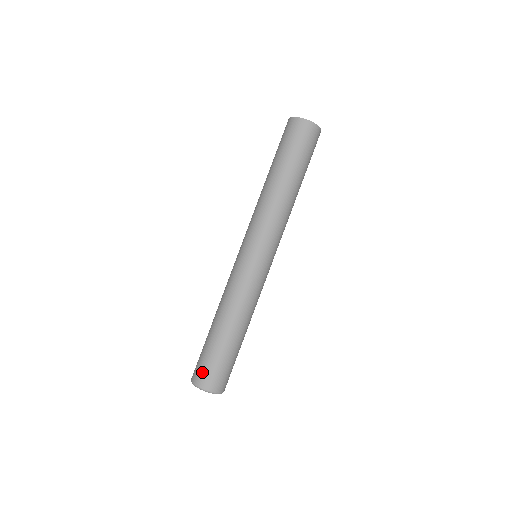
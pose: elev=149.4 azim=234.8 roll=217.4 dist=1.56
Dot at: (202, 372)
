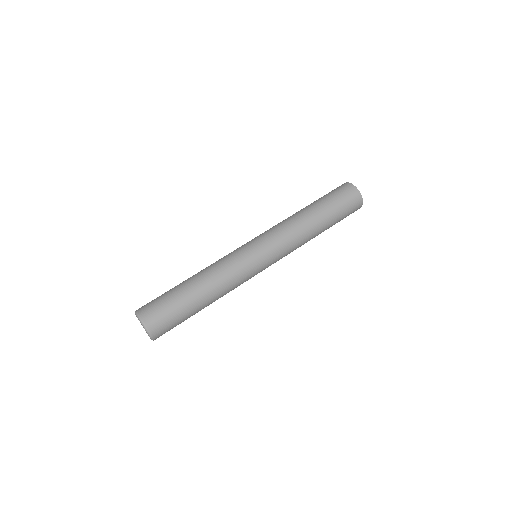
Dot at: (150, 305)
